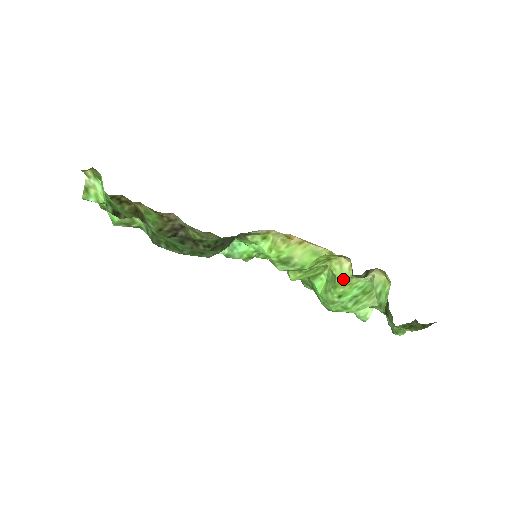
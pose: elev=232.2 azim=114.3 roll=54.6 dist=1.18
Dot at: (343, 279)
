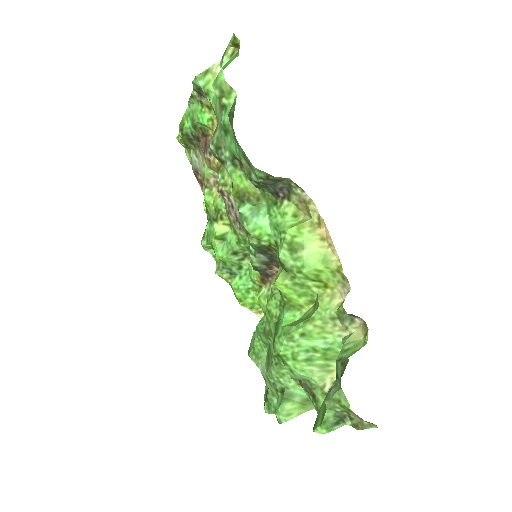
Dot at: (322, 315)
